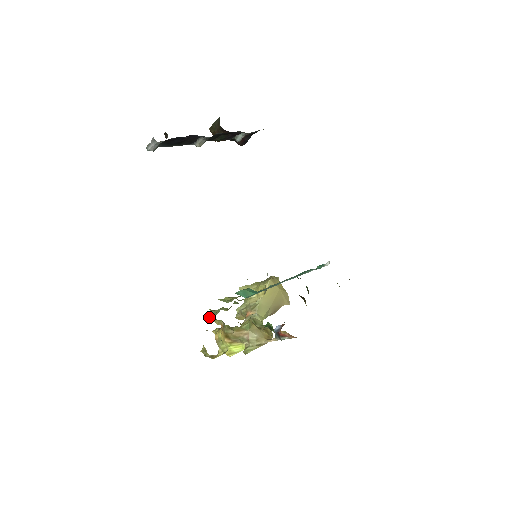
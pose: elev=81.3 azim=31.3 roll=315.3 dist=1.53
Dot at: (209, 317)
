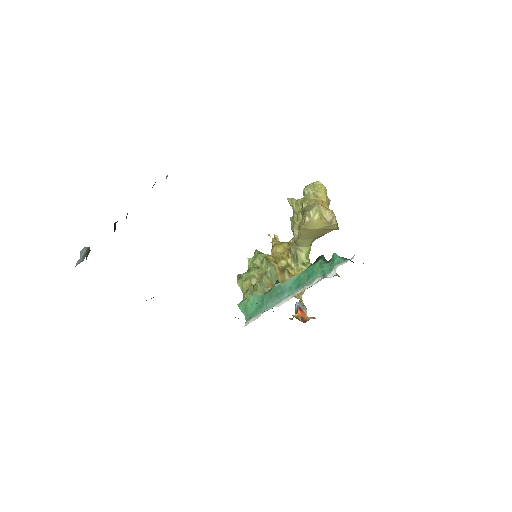
Dot at: (254, 252)
